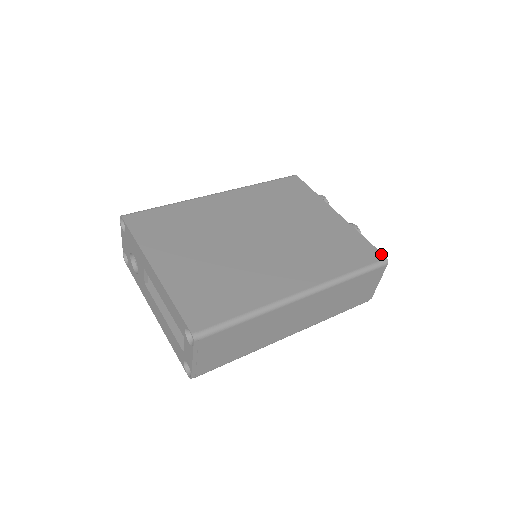
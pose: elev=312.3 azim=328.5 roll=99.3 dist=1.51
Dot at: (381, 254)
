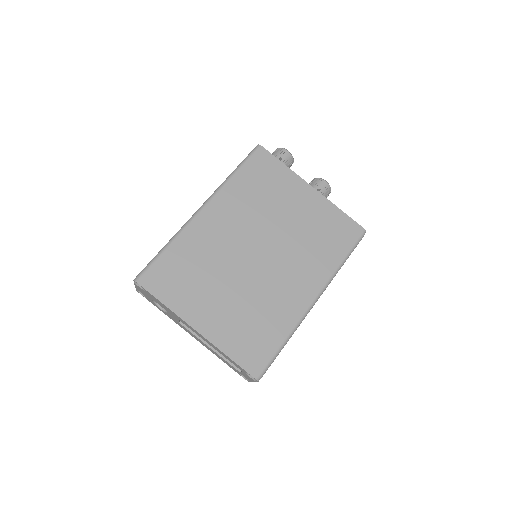
Dot at: (360, 227)
